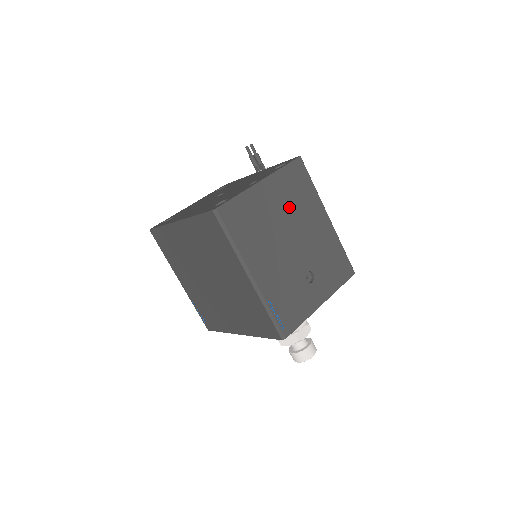
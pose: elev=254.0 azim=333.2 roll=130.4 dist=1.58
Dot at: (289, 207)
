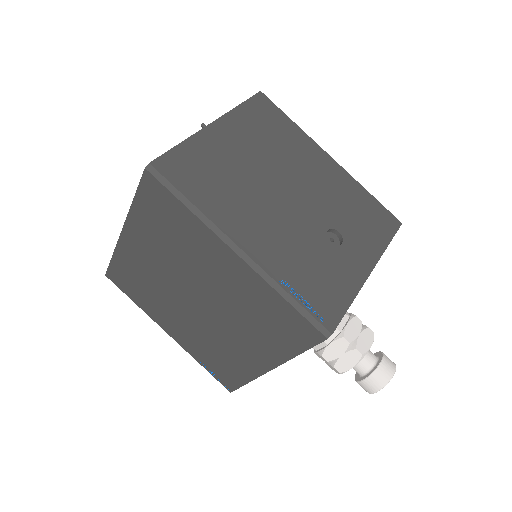
Dot at: (267, 151)
